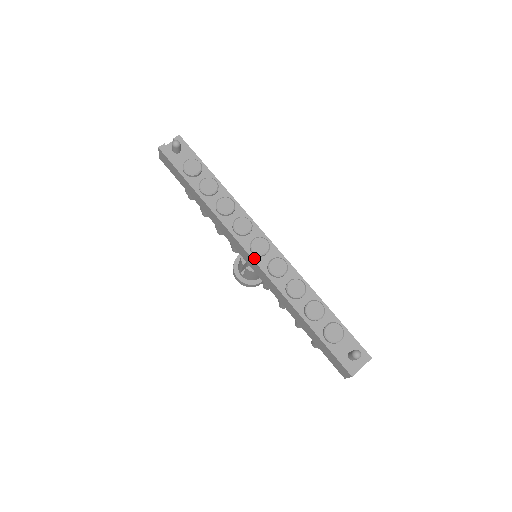
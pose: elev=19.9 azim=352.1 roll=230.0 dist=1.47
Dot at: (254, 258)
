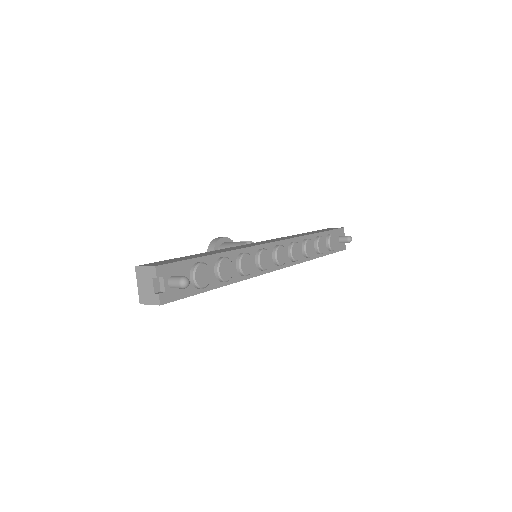
Dot at: (282, 267)
